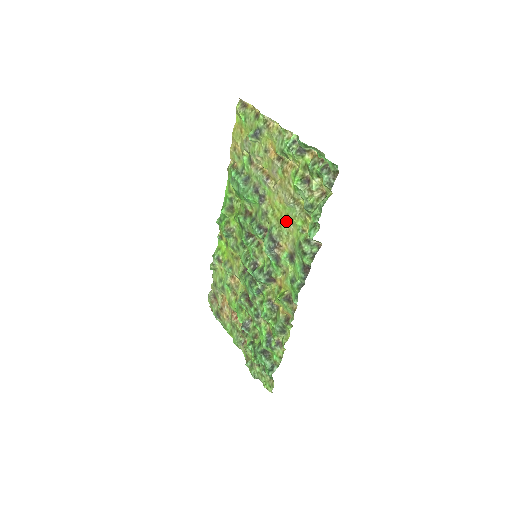
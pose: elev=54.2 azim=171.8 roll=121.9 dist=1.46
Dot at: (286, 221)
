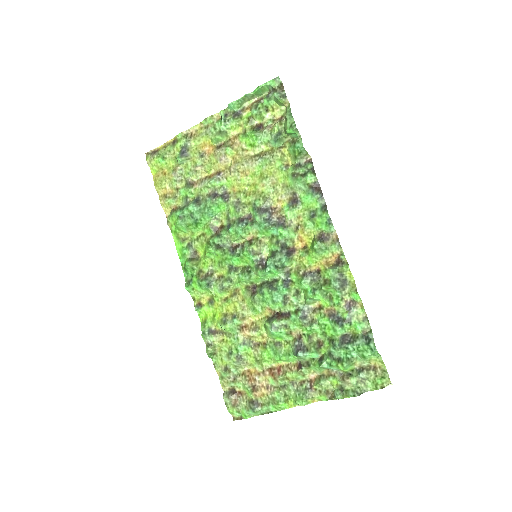
Dot at: (264, 180)
